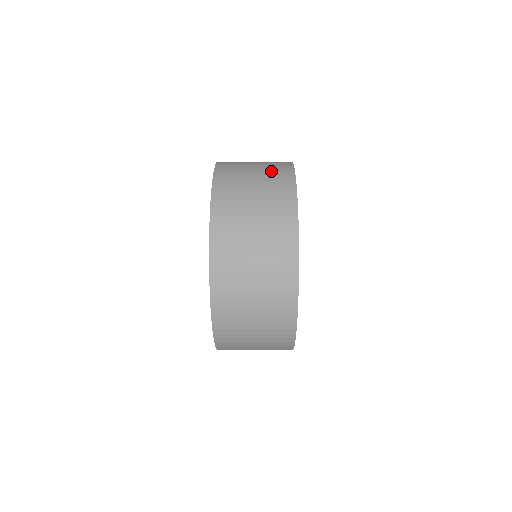
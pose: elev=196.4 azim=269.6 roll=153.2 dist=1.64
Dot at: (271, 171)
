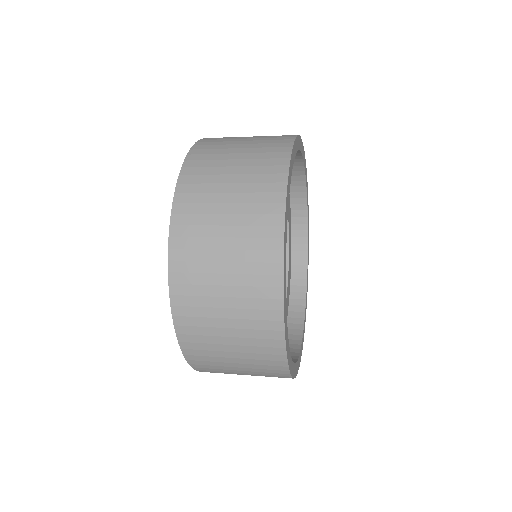
Dot at: (248, 247)
